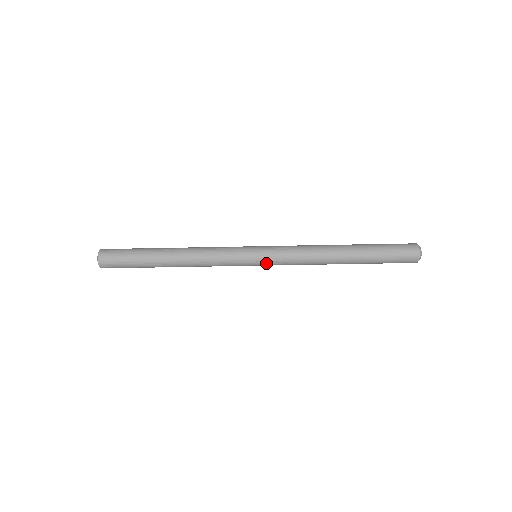
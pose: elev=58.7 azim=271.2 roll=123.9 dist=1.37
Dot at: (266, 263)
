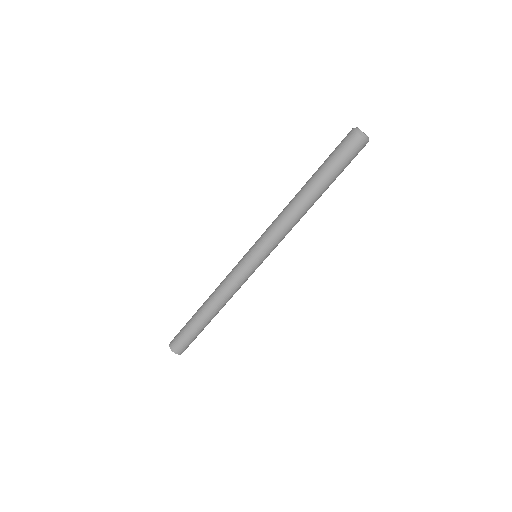
Dot at: (257, 249)
